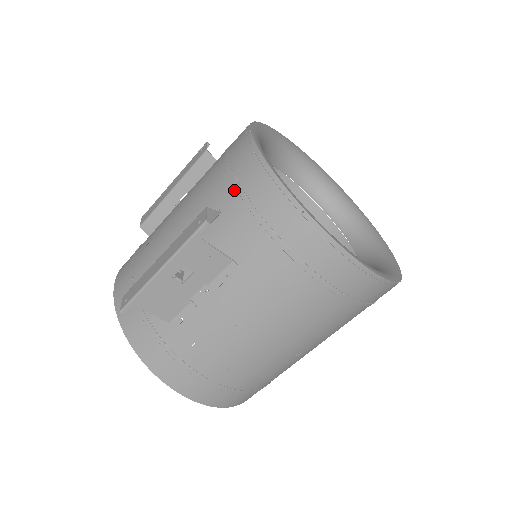
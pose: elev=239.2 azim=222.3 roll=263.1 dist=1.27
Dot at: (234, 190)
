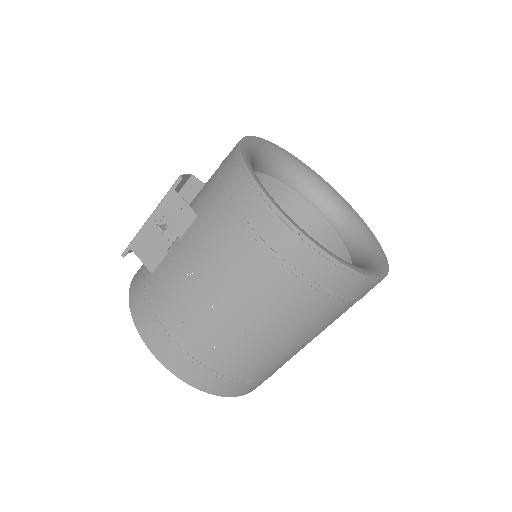
Dot at: occluded
